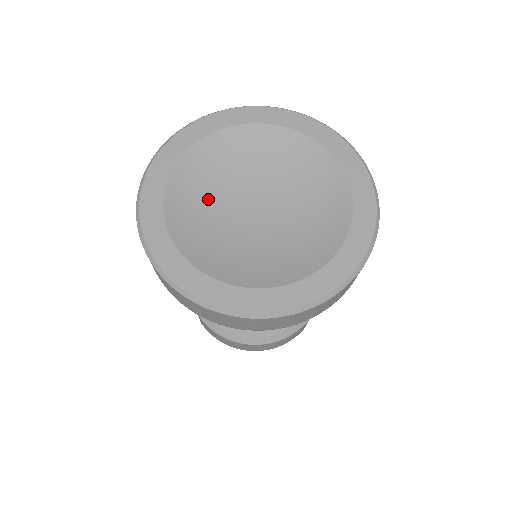
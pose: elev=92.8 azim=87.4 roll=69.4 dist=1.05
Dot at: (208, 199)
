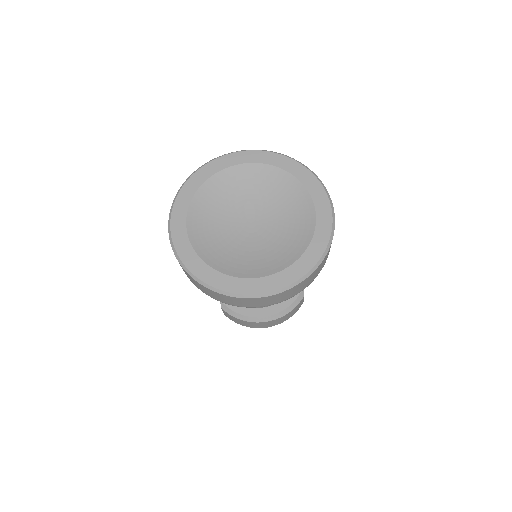
Dot at: (216, 224)
